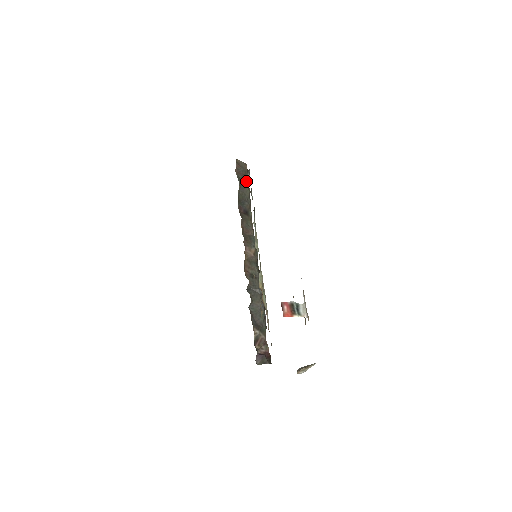
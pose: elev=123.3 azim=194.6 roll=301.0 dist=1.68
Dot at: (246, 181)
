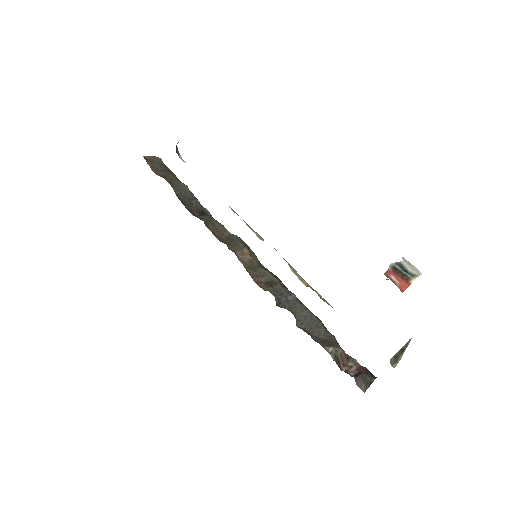
Dot at: (173, 176)
